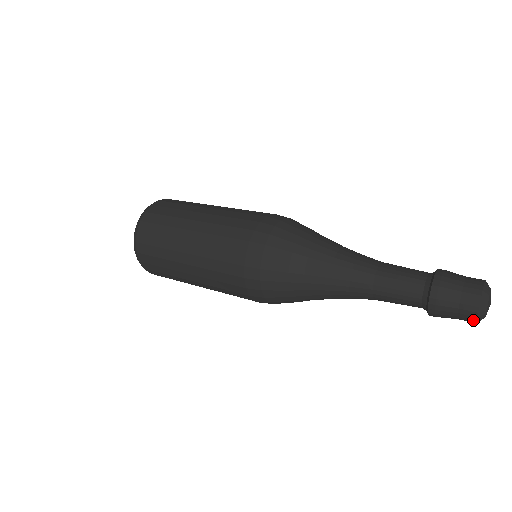
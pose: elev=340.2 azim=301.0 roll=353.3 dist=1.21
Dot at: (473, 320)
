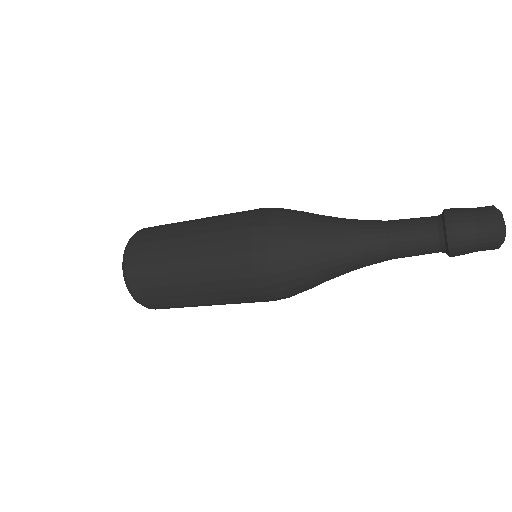
Dot at: (492, 215)
